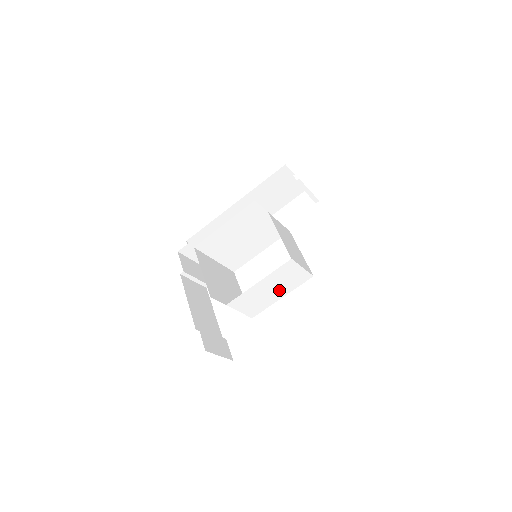
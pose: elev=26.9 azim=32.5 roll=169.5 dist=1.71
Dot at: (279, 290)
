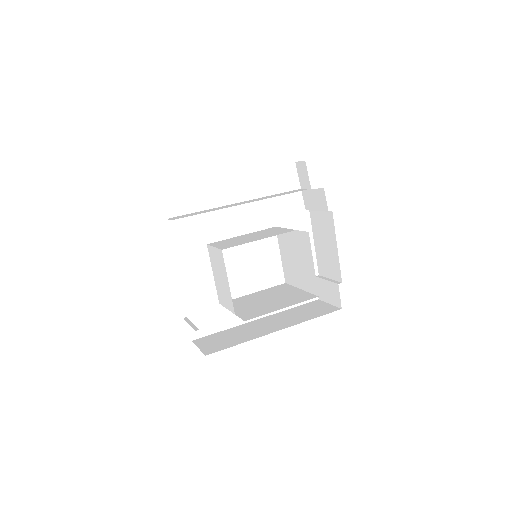
Dot at: (263, 294)
